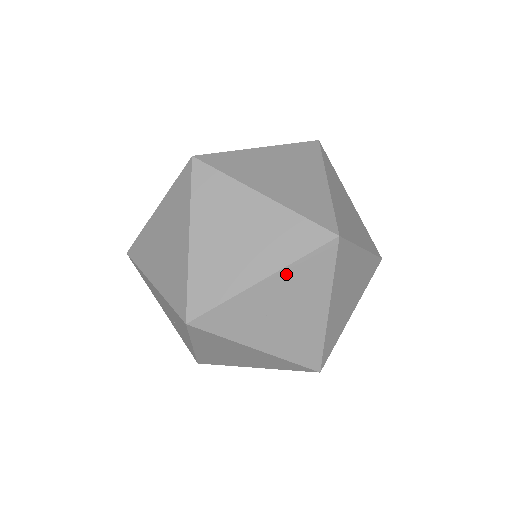
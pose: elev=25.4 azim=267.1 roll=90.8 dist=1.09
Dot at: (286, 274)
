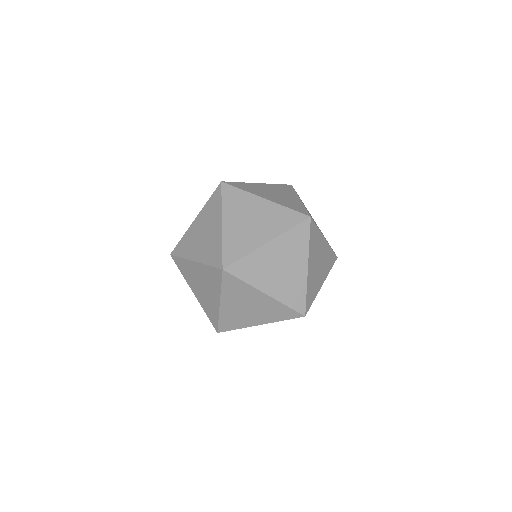
Dot at: (273, 322)
